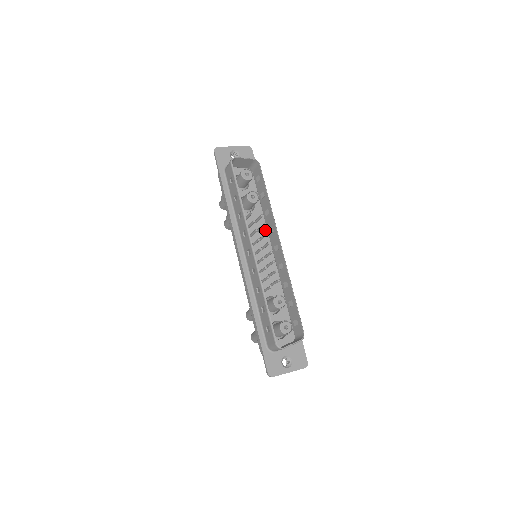
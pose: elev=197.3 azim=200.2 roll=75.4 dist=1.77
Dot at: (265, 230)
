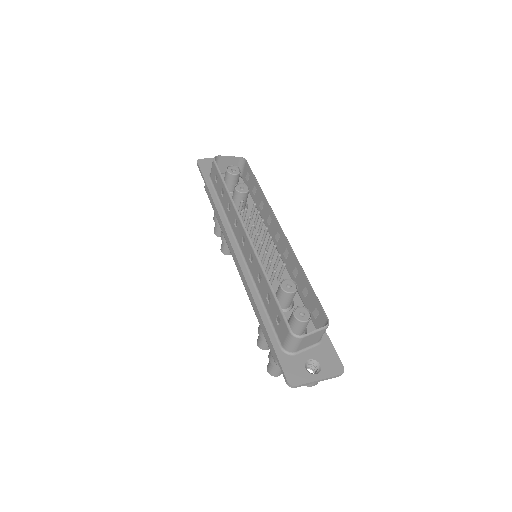
Dot at: (263, 227)
